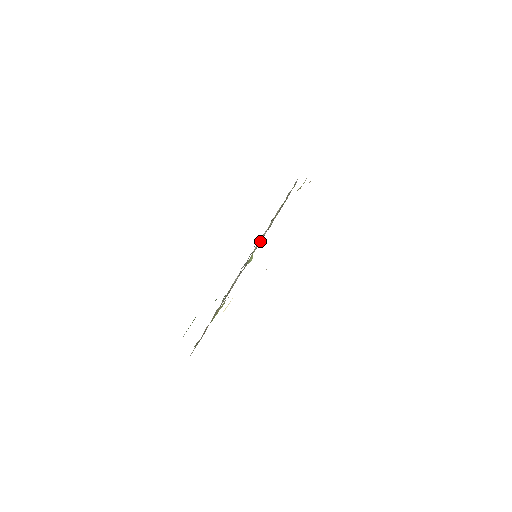
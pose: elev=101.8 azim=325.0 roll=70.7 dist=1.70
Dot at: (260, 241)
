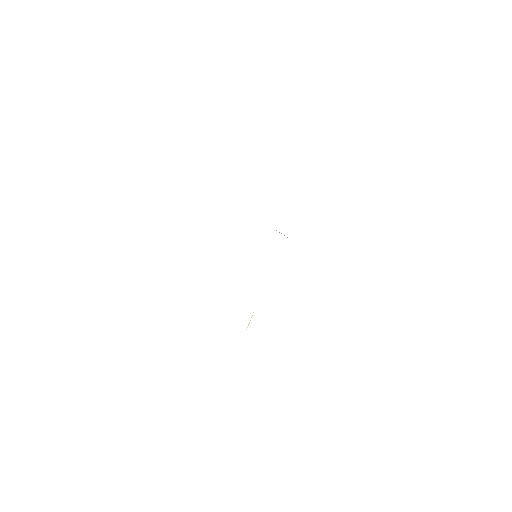
Dot at: occluded
